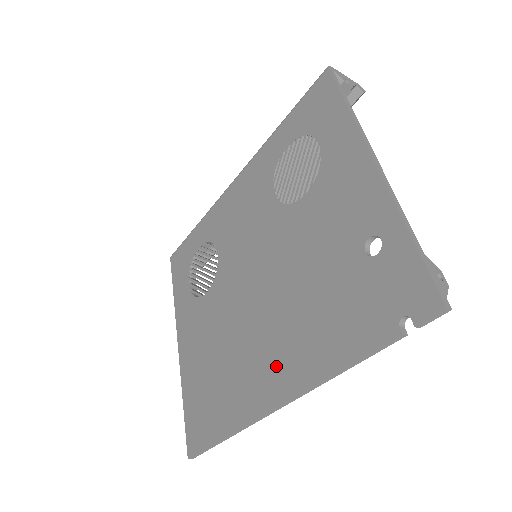
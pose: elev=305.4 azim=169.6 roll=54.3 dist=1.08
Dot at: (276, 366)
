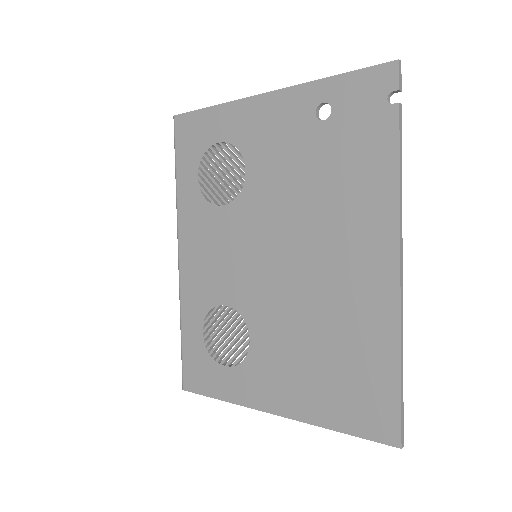
Dot at: (363, 255)
